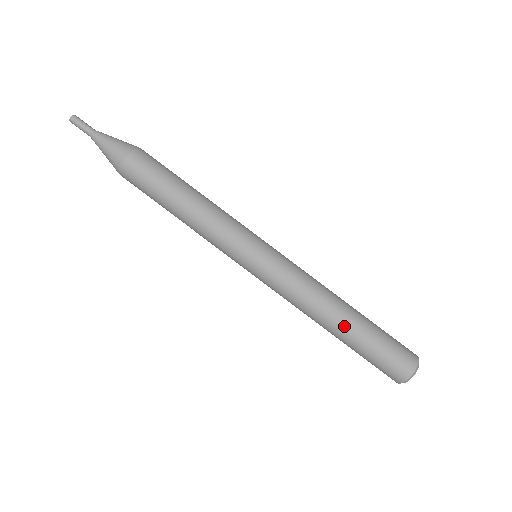
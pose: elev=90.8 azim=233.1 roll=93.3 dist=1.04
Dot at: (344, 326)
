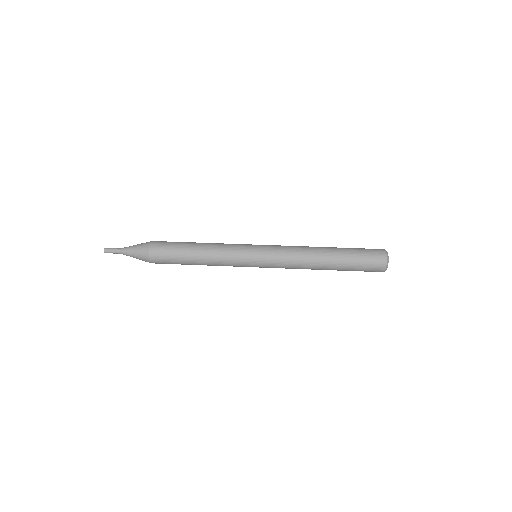
Dot at: (330, 260)
